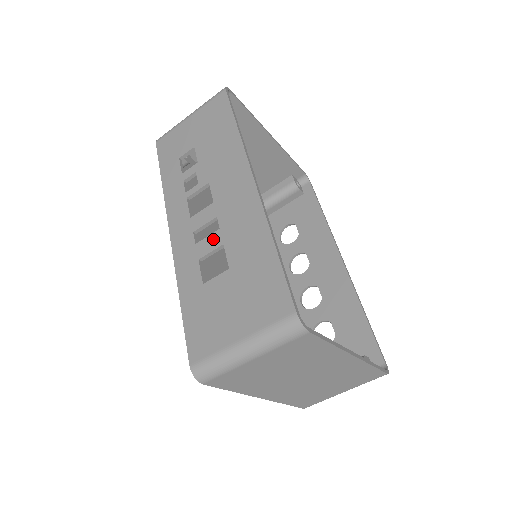
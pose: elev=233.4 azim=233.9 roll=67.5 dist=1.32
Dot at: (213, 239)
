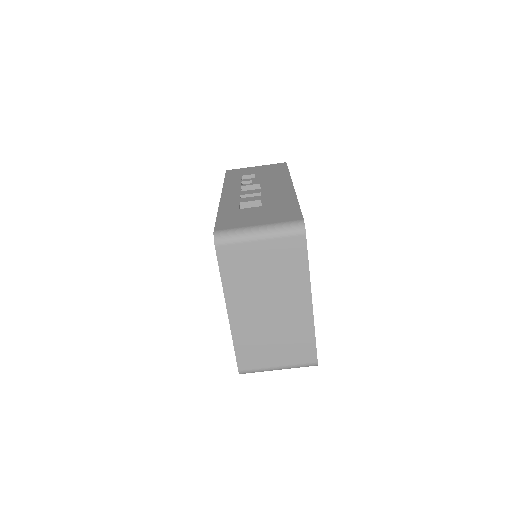
Dot at: (254, 198)
